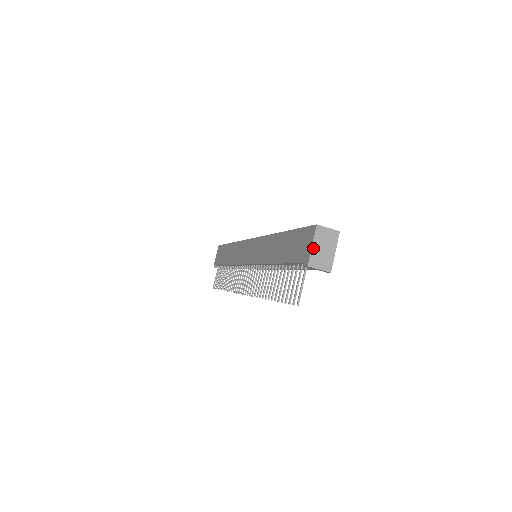
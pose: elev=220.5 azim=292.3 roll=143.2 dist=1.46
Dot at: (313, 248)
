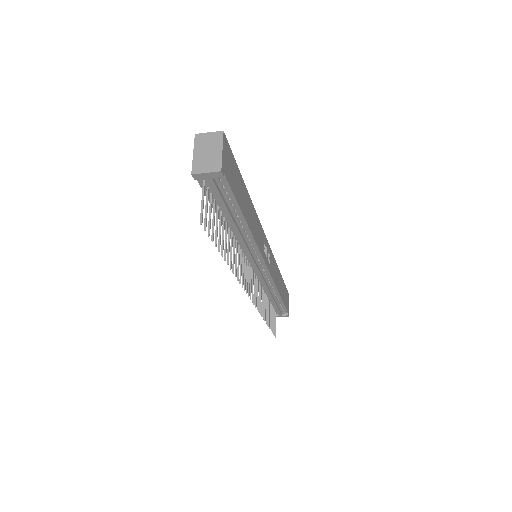
Dot at: (195, 156)
